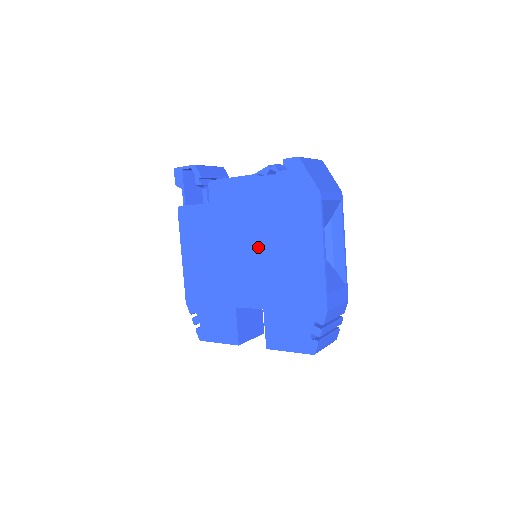
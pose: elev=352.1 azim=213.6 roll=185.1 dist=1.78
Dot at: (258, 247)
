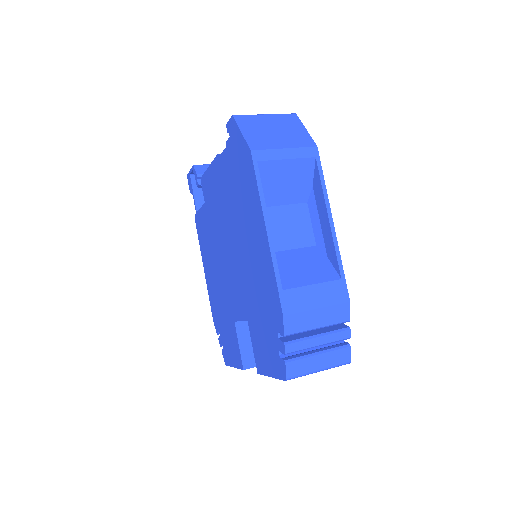
Dot at: (232, 242)
